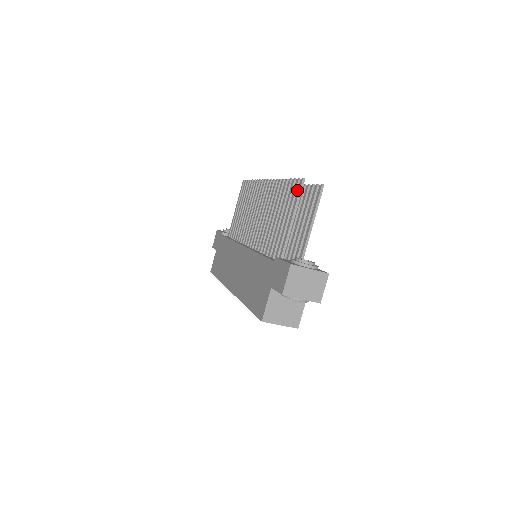
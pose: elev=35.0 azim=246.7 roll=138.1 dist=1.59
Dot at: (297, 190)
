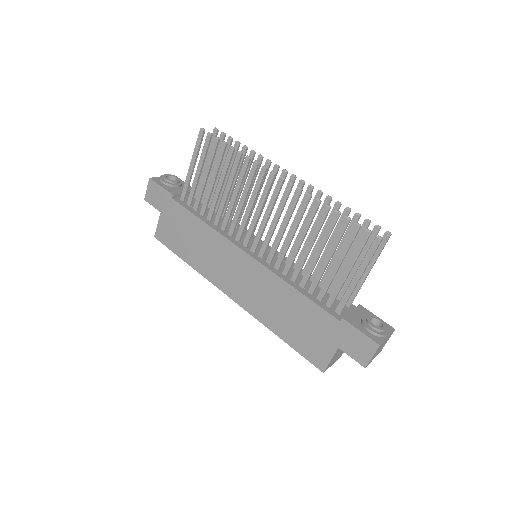
Dot at: occluded
